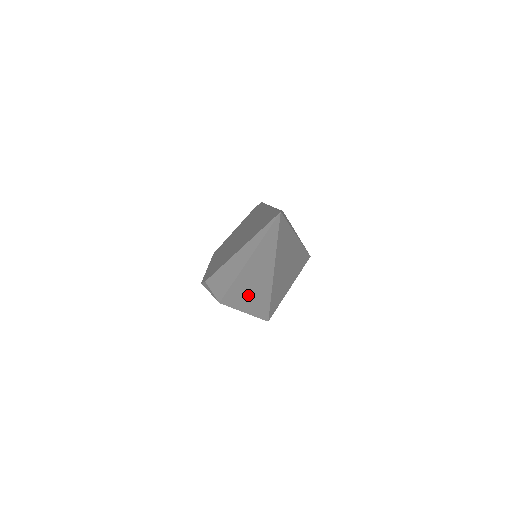
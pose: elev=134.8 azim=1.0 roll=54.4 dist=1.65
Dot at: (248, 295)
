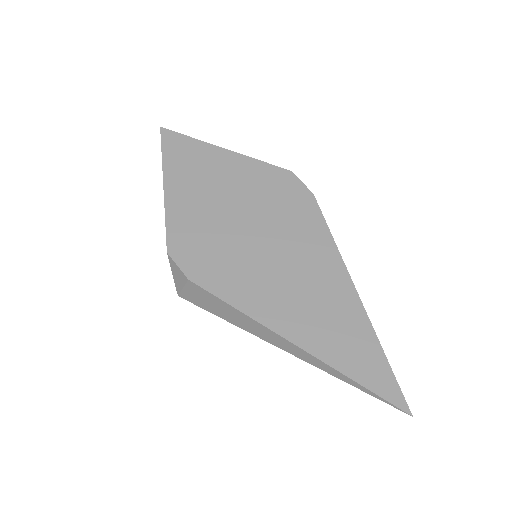
Dot at: occluded
